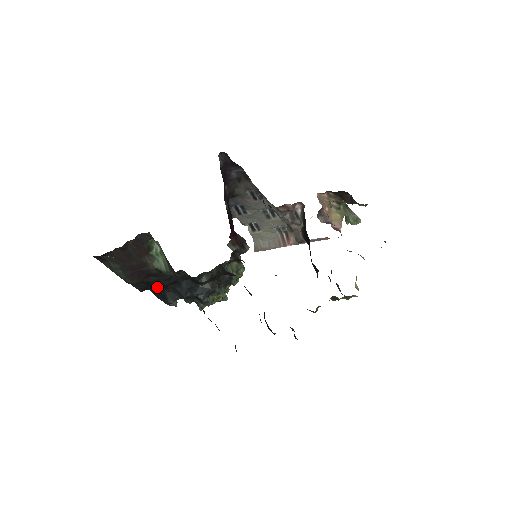
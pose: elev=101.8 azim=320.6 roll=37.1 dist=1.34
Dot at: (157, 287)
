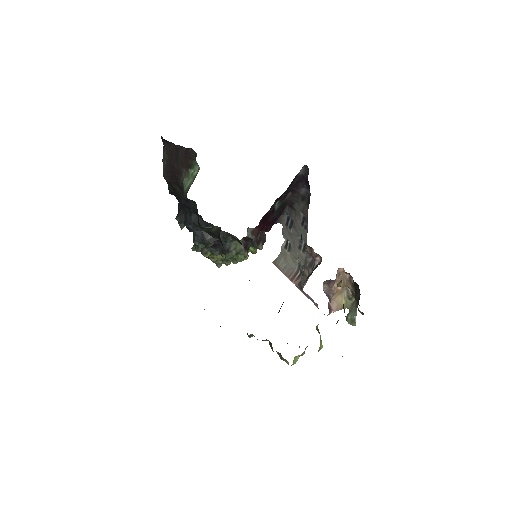
Dot at: (179, 200)
